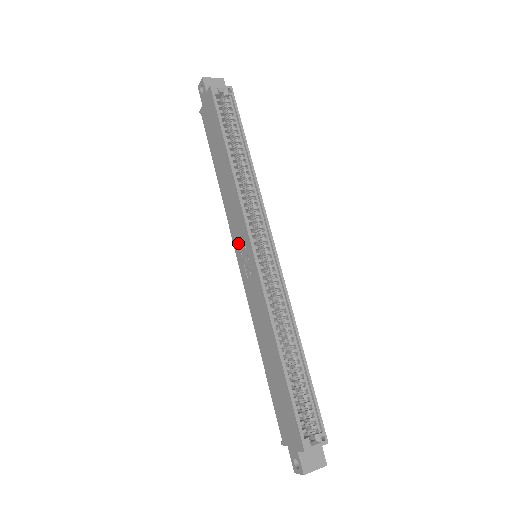
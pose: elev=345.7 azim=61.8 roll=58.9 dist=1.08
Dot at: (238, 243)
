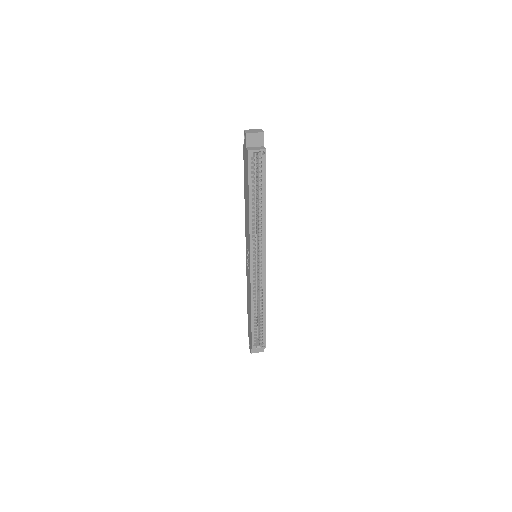
Dot at: (247, 247)
